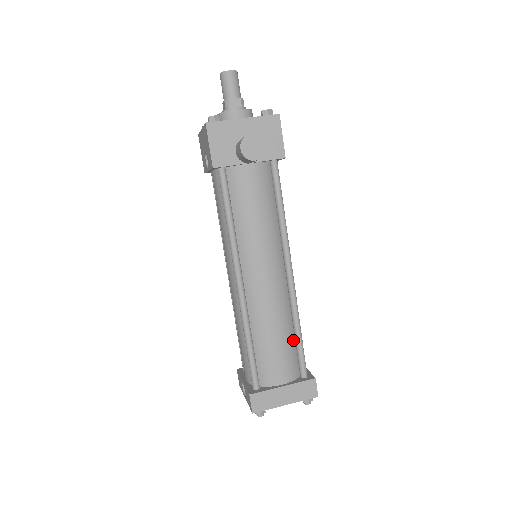
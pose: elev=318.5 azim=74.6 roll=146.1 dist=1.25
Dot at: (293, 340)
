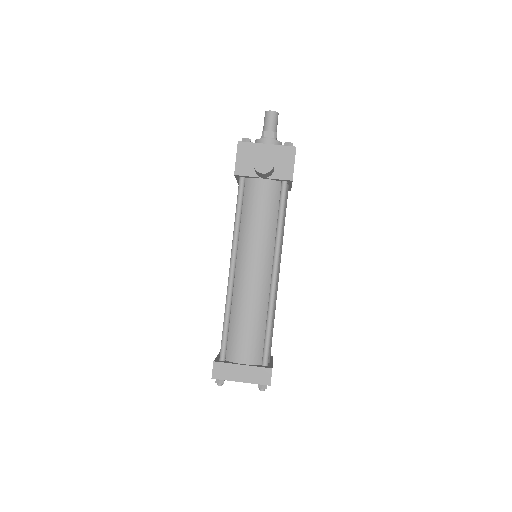
Dot at: (264, 331)
